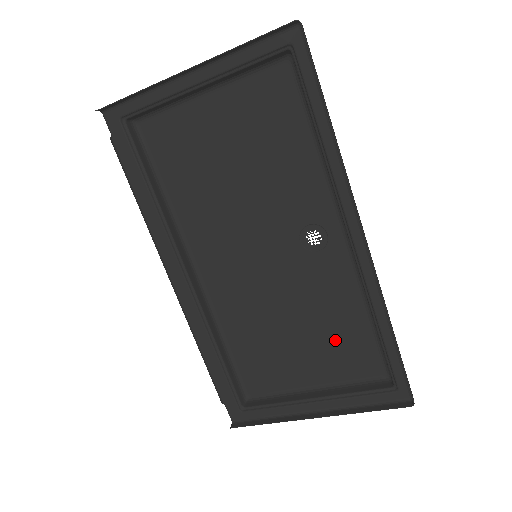
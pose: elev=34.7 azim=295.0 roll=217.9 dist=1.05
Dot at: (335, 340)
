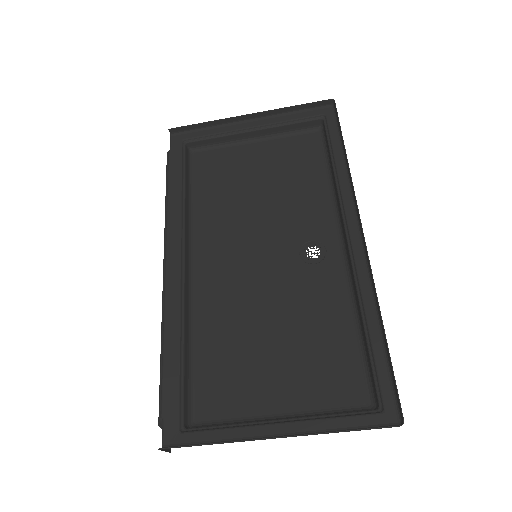
Dot at: (316, 356)
